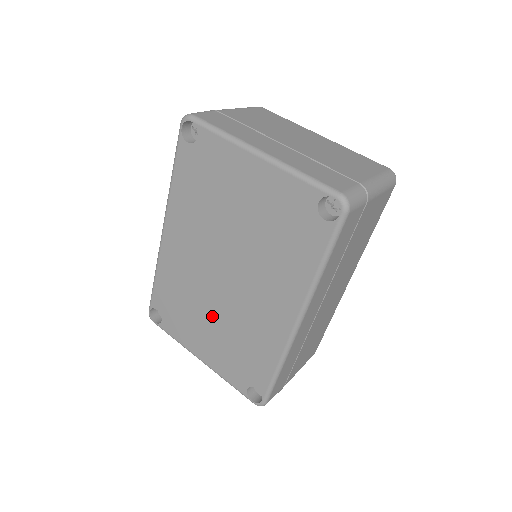
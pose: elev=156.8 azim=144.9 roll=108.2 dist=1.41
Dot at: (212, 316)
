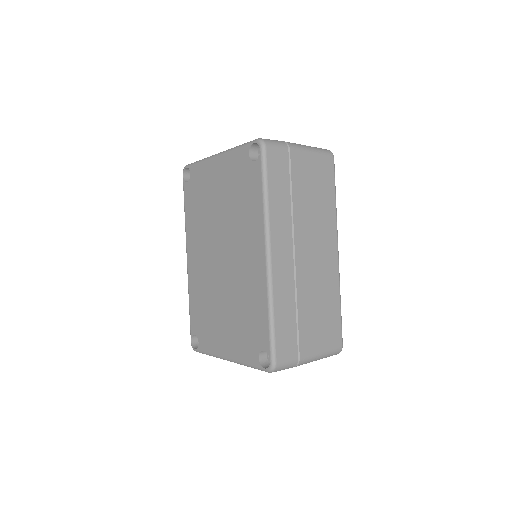
Dot at: (223, 304)
